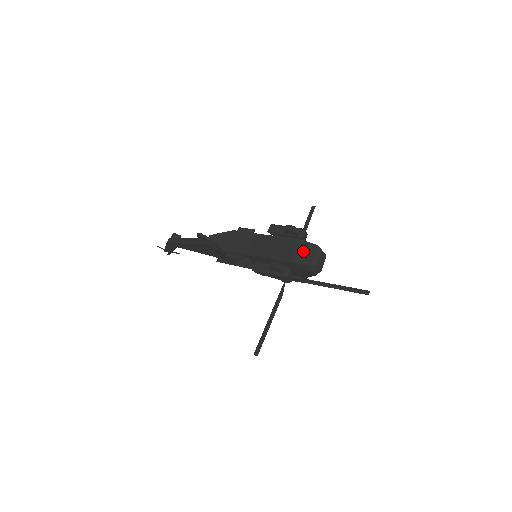
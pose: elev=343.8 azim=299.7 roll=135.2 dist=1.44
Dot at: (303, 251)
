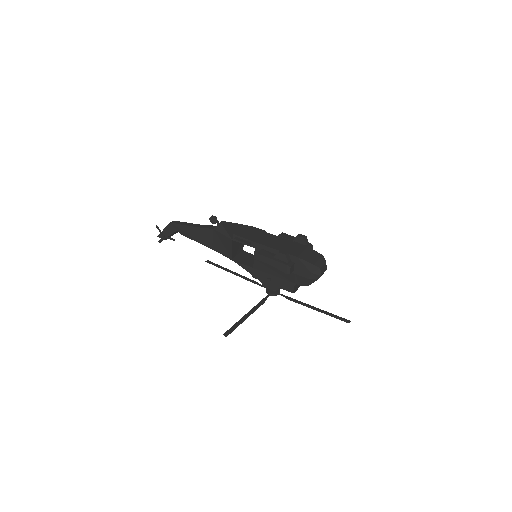
Dot at: (310, 254)
